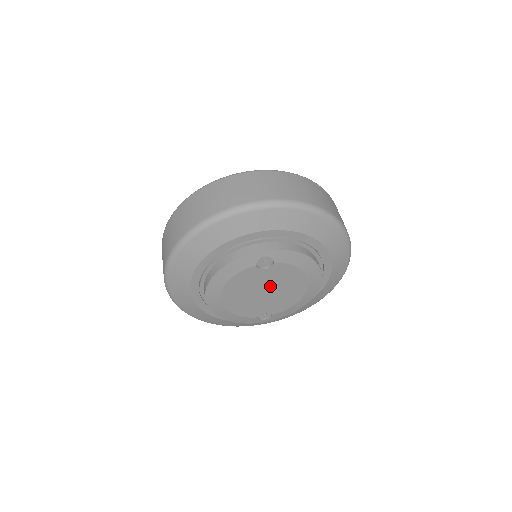
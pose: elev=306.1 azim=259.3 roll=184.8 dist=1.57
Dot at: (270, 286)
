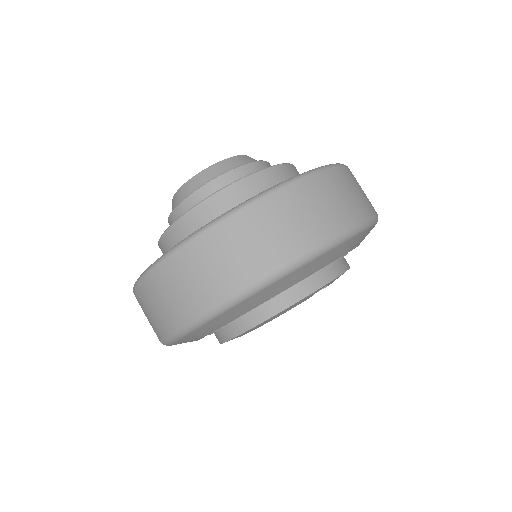
Dot at: occluded
